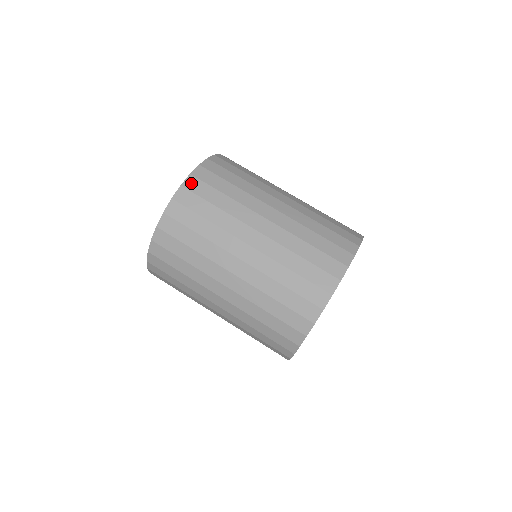
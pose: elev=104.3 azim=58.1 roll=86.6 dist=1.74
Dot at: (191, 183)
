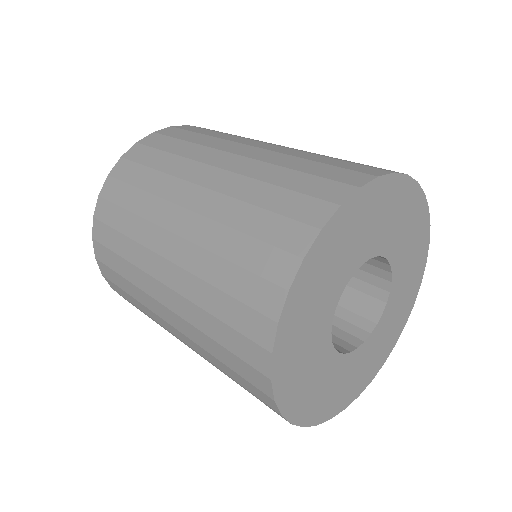
Dot at: (167, 130)
